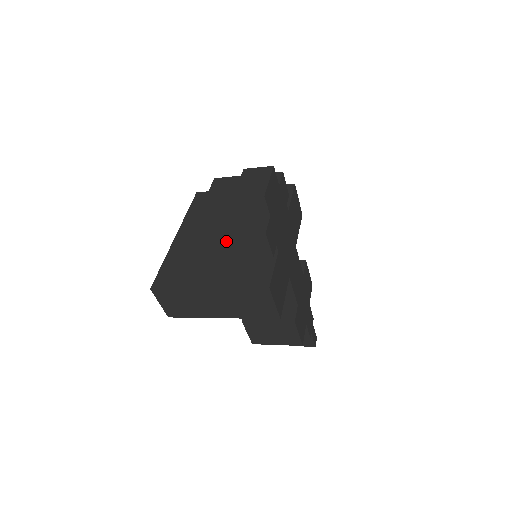
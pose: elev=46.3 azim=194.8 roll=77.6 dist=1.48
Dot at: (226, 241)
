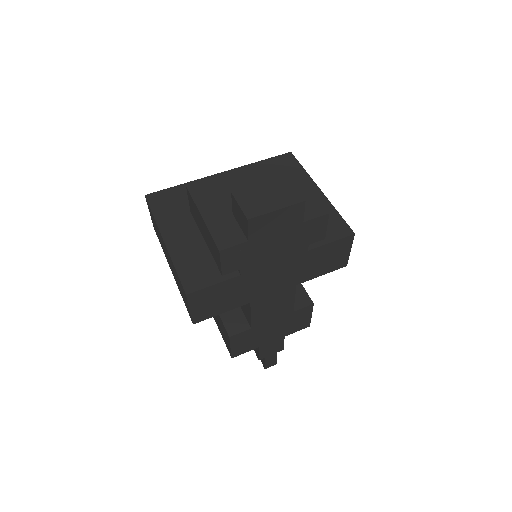
Dot at: (202, 221)
